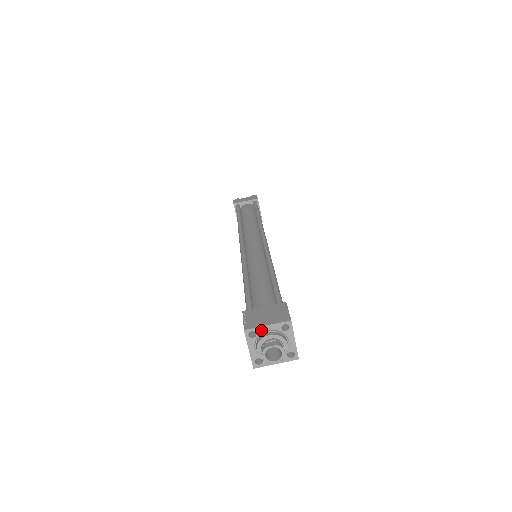
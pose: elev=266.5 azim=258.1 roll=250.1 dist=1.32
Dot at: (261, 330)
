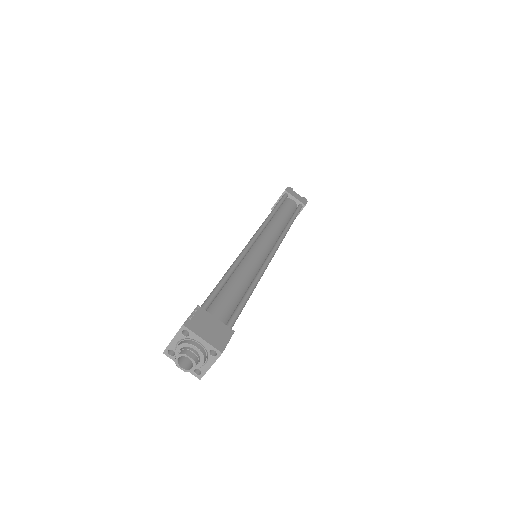
Dot at: (195, 337)
